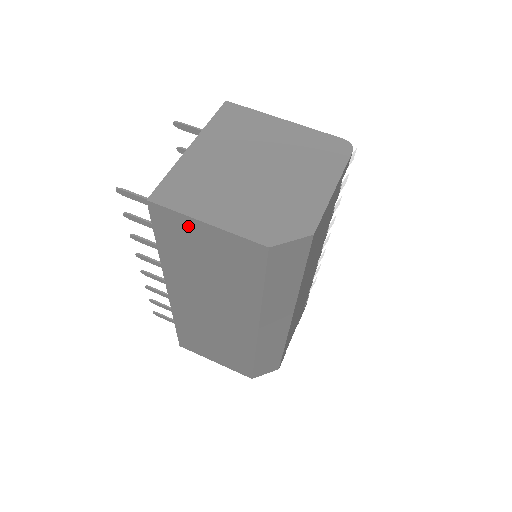
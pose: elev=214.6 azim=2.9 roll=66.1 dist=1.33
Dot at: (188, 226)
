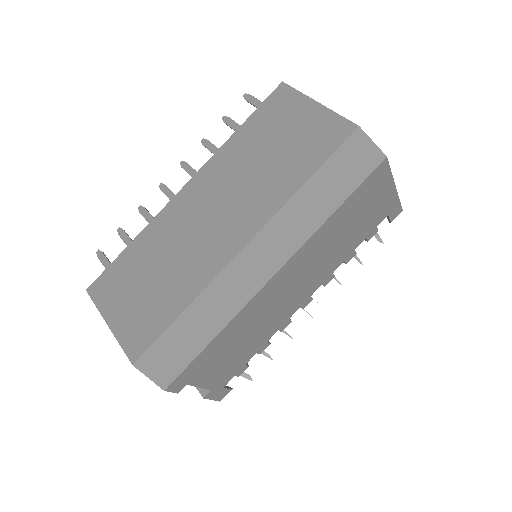
Dot at: (297, 105)
